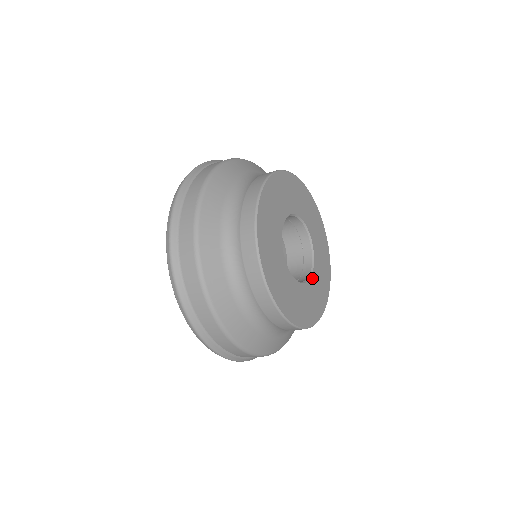
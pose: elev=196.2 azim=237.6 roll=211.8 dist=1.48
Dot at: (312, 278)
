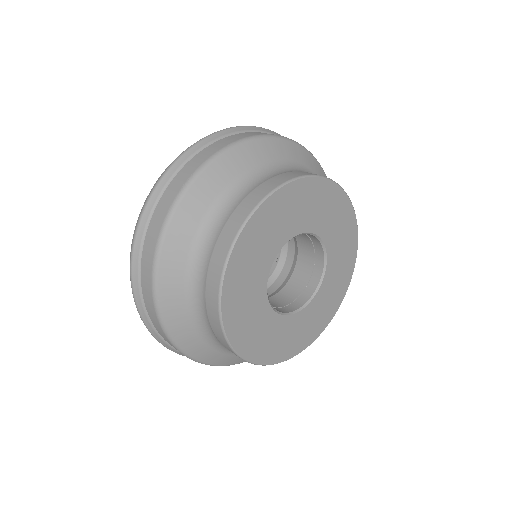
Dot at: (305, 310)
